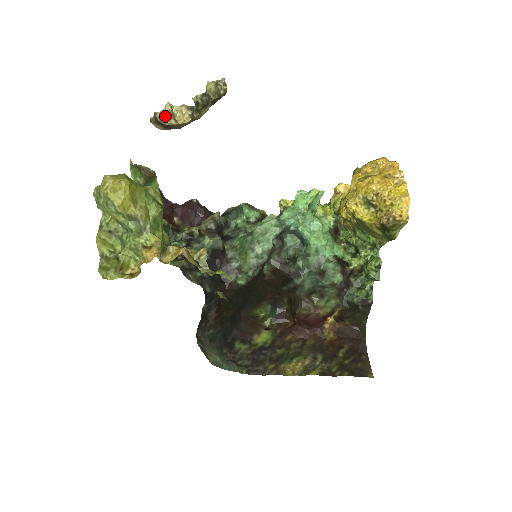
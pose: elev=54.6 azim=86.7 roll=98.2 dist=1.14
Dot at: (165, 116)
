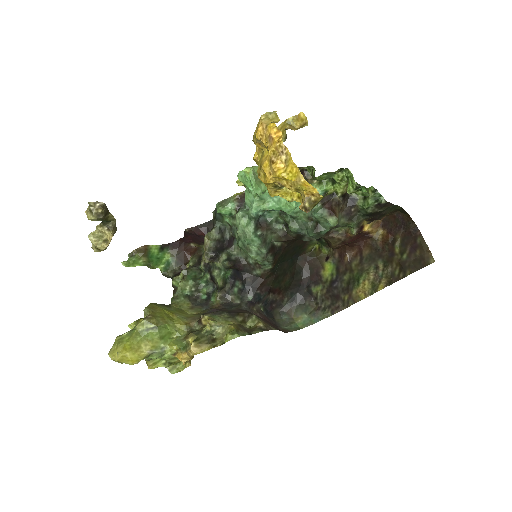
Dot at: (98, 247)
